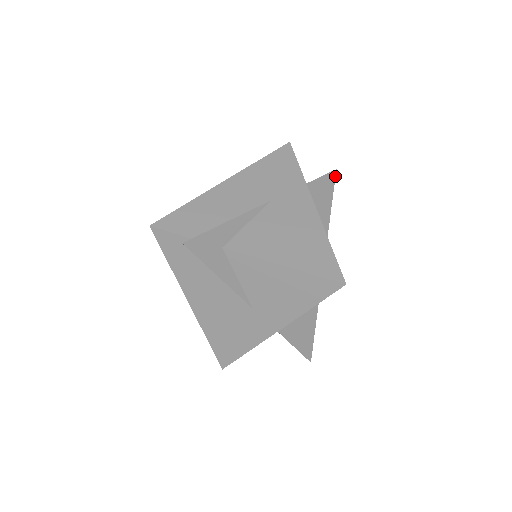
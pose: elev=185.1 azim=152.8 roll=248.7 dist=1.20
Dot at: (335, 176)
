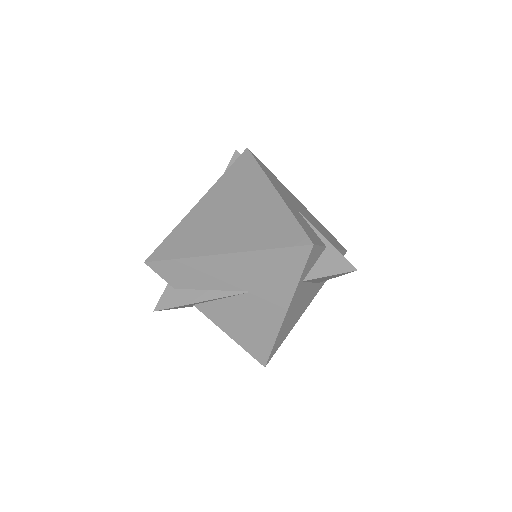
Dot at: (353, 271)
